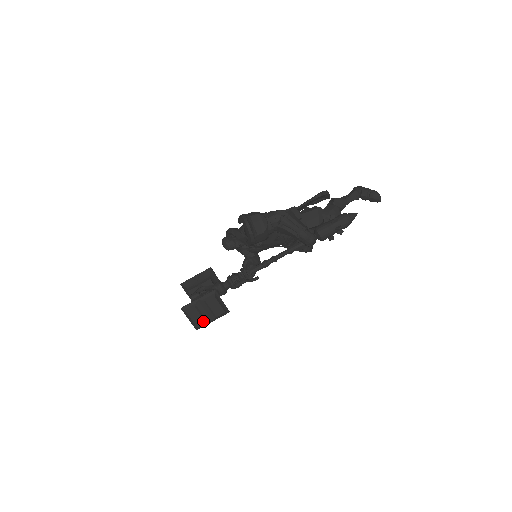
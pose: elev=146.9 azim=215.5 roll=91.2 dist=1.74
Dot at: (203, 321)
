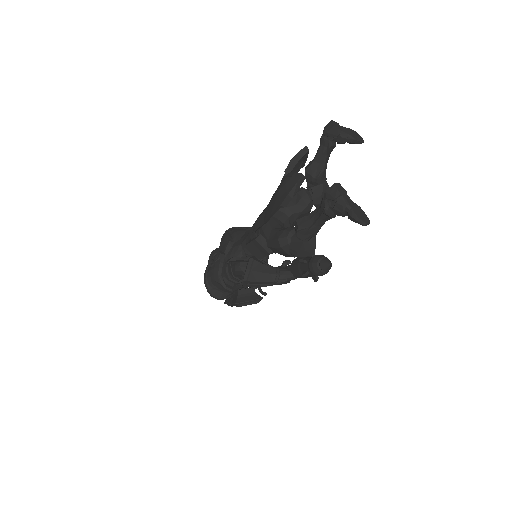
Dot at: occluded
